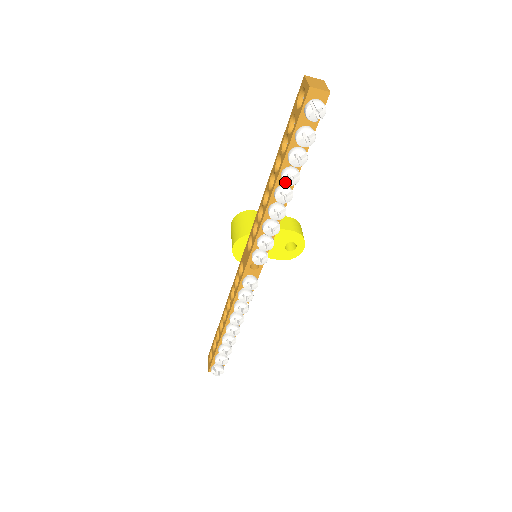
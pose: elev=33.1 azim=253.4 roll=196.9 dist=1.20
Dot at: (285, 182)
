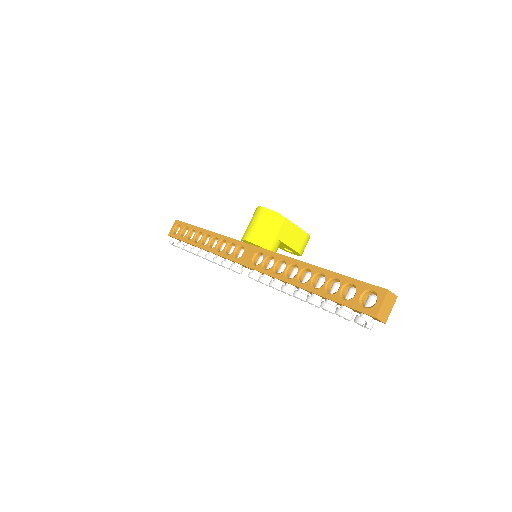
Dot at: (307, 302)
